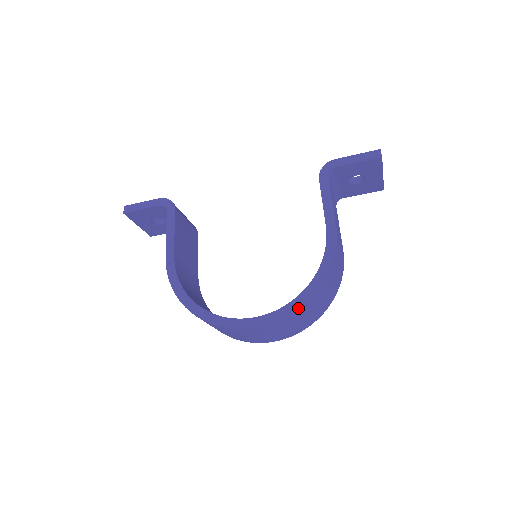
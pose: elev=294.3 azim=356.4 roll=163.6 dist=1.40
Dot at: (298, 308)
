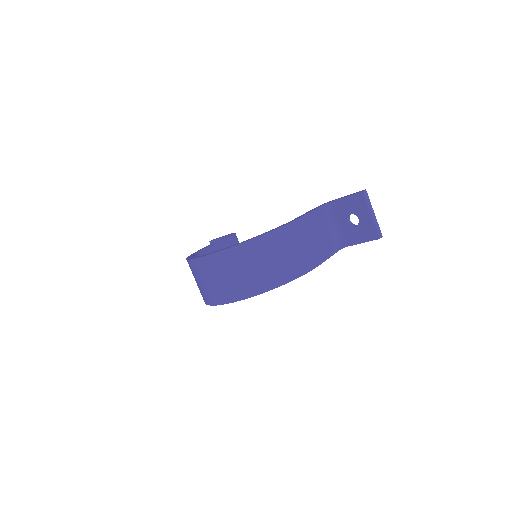
Dot at: (237, 245)
